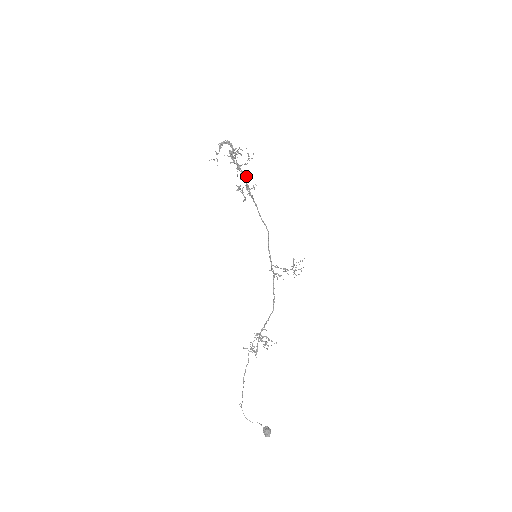
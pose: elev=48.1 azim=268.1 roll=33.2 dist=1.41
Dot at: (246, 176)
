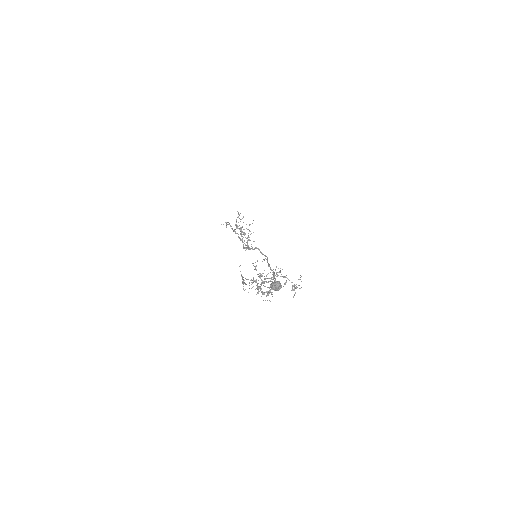
Dot at: occluded
